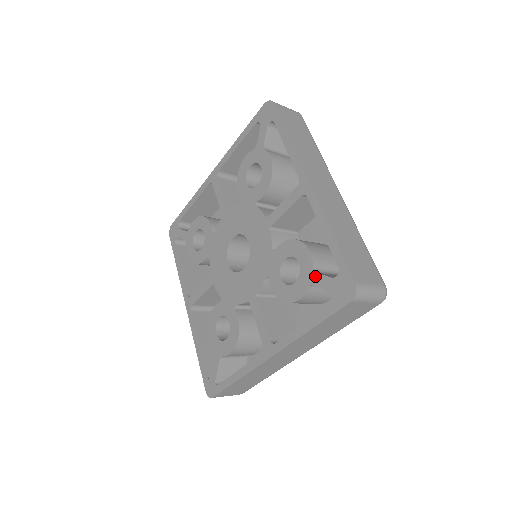
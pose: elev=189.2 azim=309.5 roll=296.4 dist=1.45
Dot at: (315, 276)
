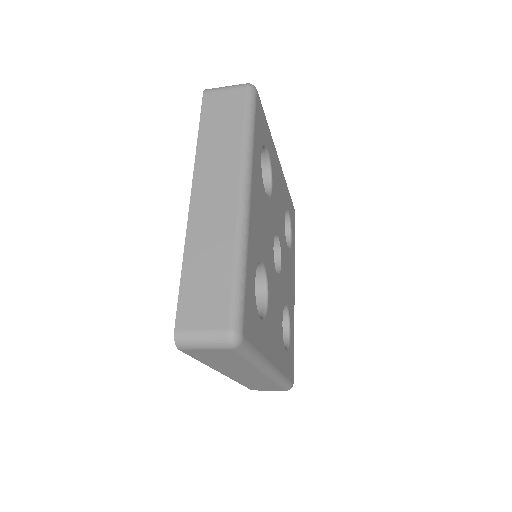
Dot at: occluded
